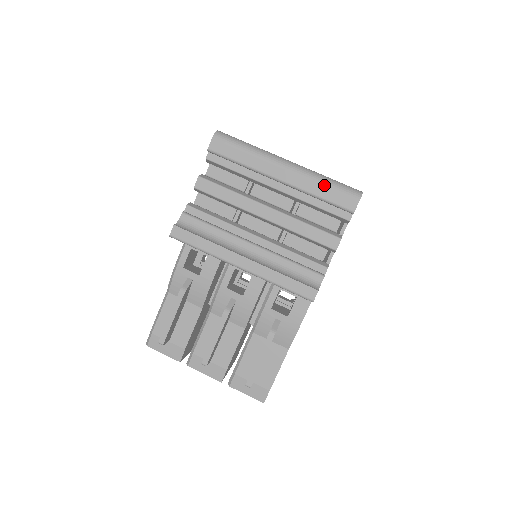
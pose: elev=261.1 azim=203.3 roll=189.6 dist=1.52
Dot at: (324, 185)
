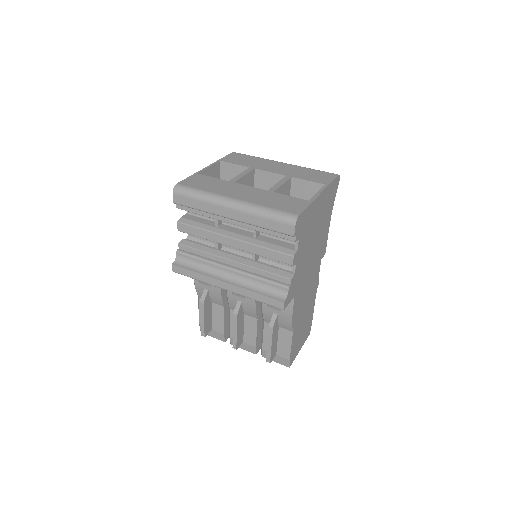
Dot at: (264, 218)
